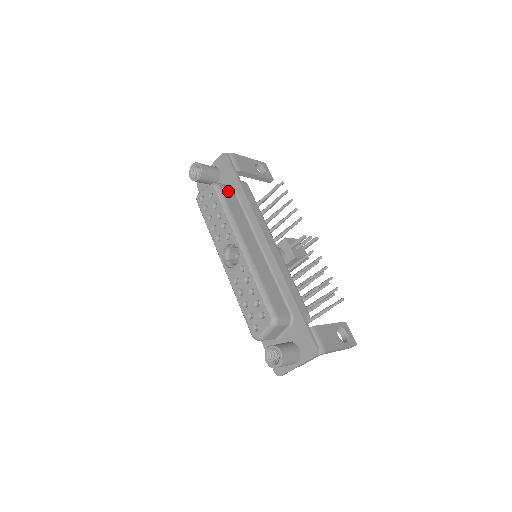
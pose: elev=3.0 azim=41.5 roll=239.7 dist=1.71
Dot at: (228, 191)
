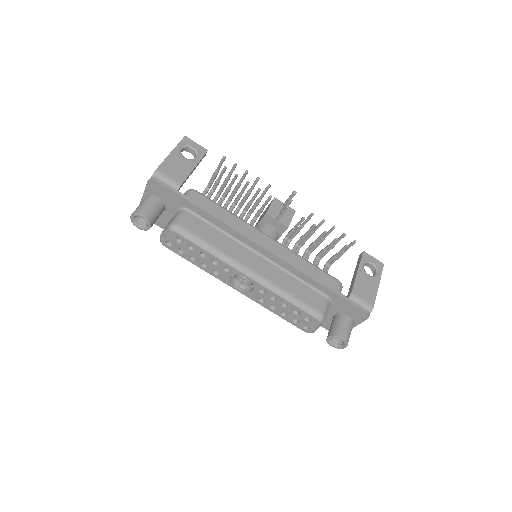
Dot at: (190, 222)
